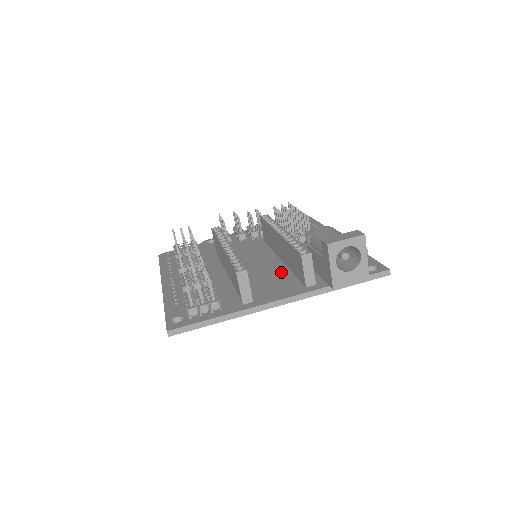
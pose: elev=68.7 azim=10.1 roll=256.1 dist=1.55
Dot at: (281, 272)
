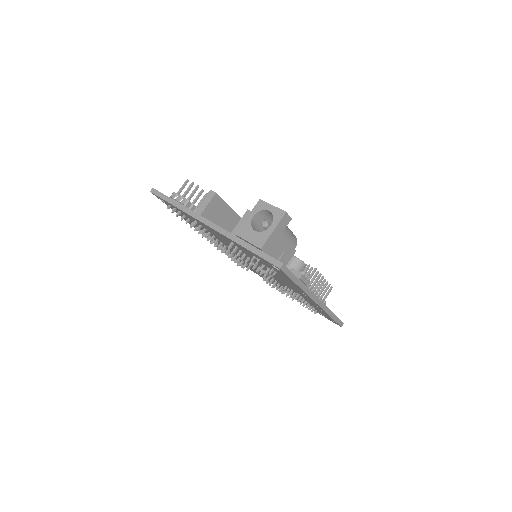
Dot at: occluded
